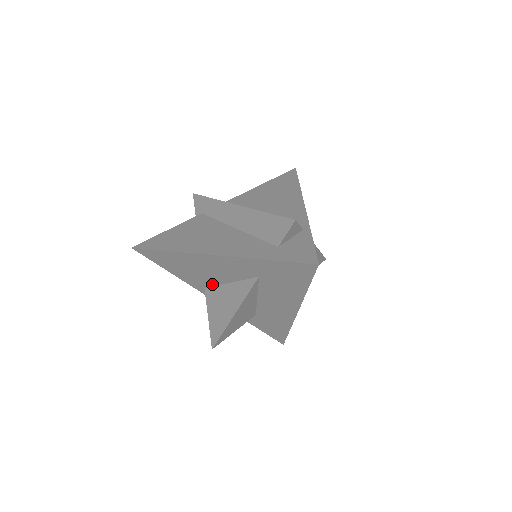
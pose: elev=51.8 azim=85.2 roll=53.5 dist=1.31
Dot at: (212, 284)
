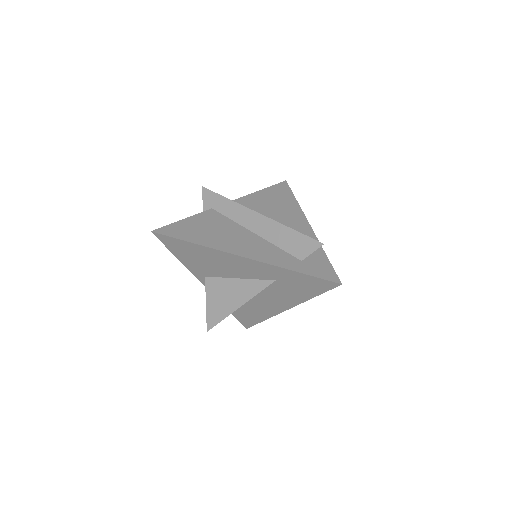
Dot at: (218, 275)
